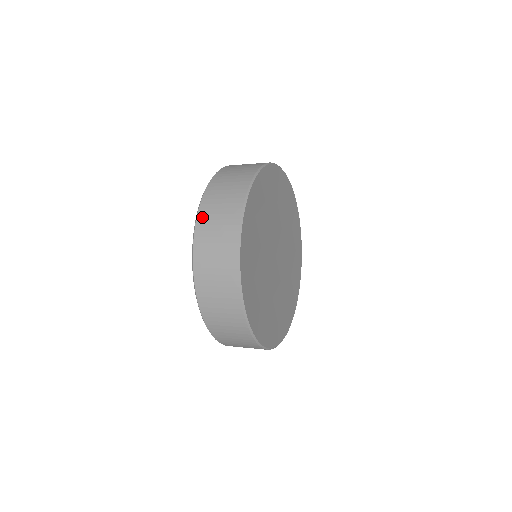
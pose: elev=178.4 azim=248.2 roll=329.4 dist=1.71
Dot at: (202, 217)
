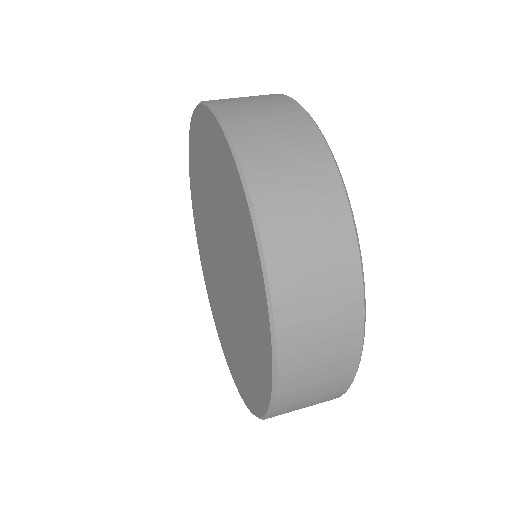
Dot at: (244, 141)
